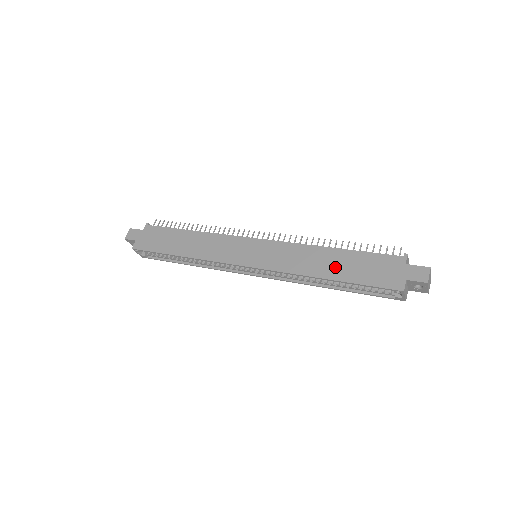
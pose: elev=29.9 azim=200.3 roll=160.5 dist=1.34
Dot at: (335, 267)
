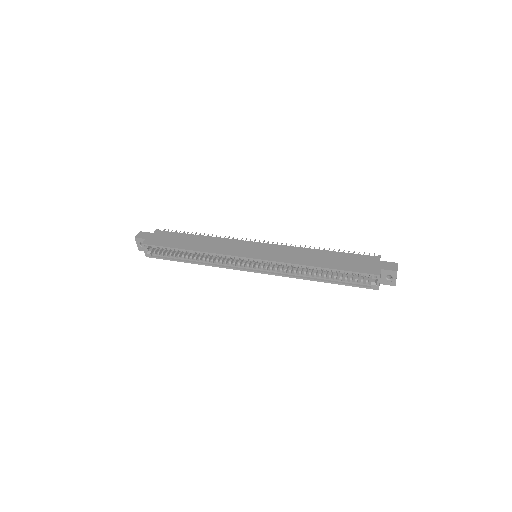
Dot at: (325, 260)
